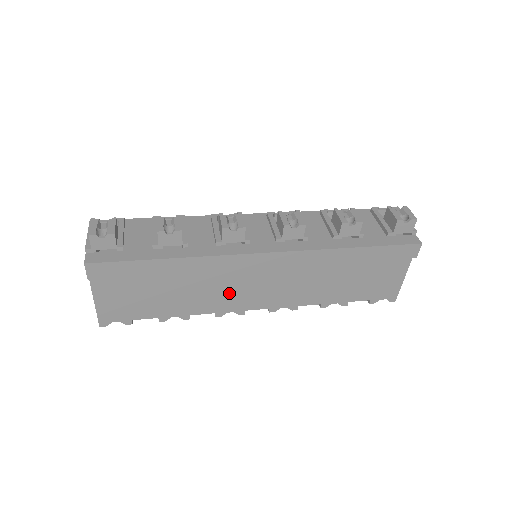
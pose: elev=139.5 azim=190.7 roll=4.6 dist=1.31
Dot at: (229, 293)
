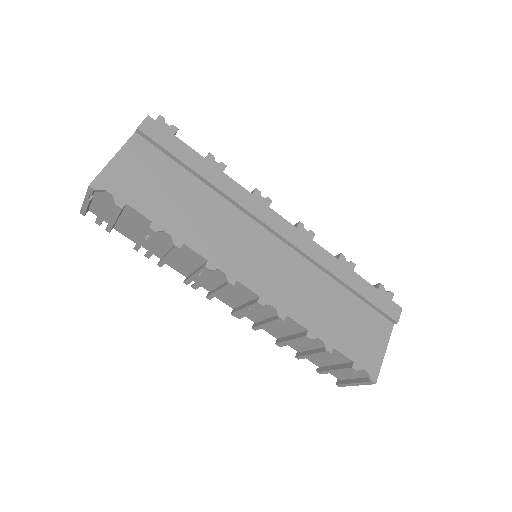
Dot at: (234, 246)
